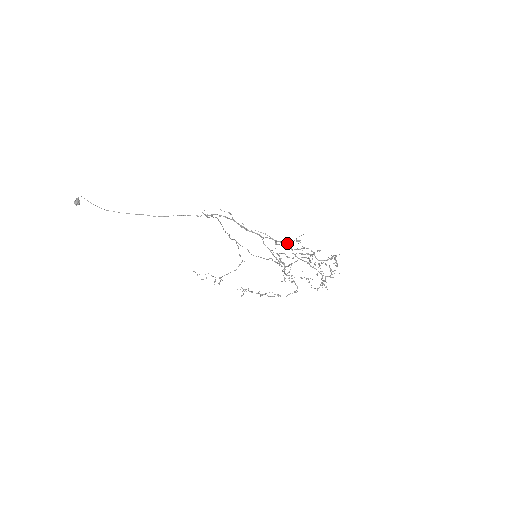
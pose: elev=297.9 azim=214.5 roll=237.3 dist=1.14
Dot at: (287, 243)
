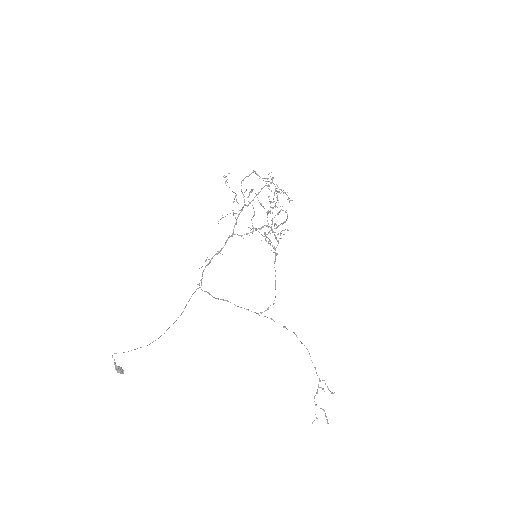
Dot at: occluded
